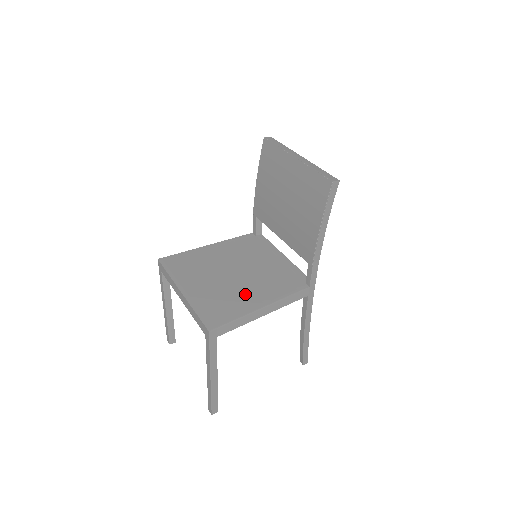
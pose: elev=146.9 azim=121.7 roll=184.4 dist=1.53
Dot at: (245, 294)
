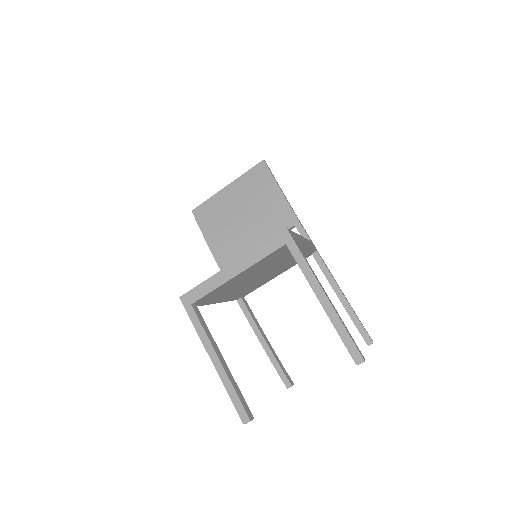
Dot at: occluded
